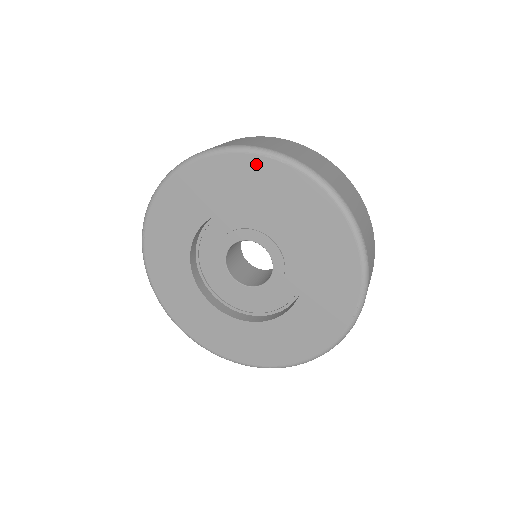
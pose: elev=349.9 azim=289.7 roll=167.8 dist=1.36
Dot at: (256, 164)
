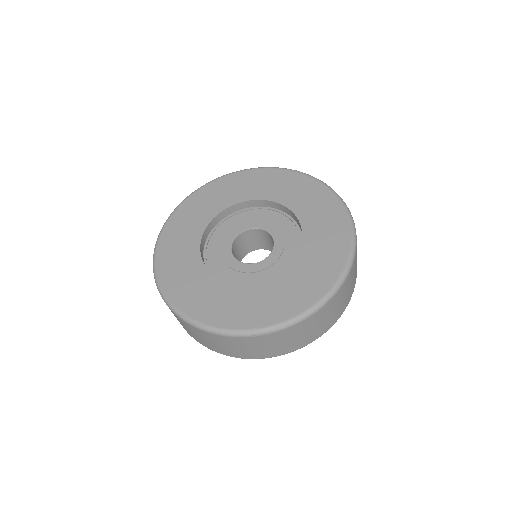
Dot at: (283, 174)
